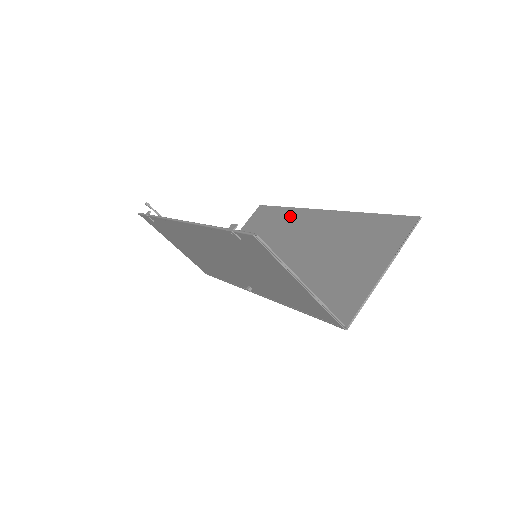
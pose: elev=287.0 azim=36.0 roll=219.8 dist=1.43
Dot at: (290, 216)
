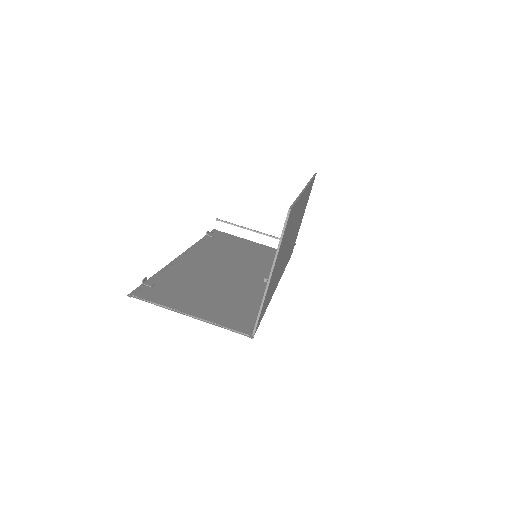
Dot at: occluded
